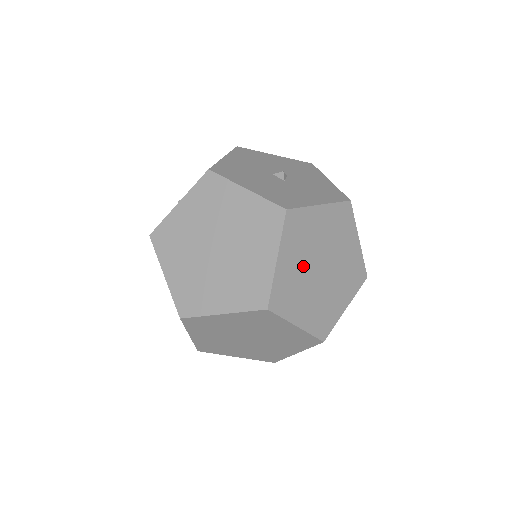
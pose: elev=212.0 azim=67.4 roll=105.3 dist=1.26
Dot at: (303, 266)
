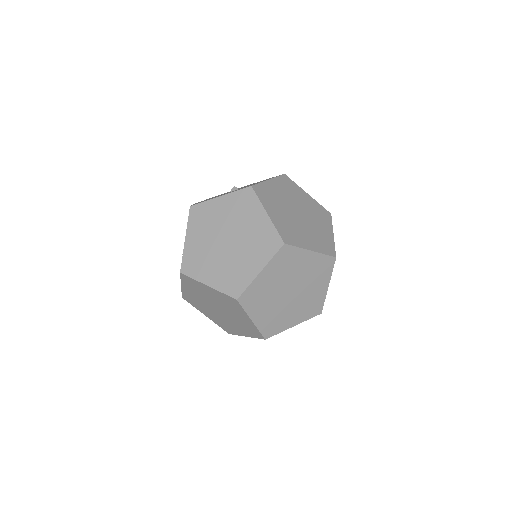
Dot at: (286, 215)
